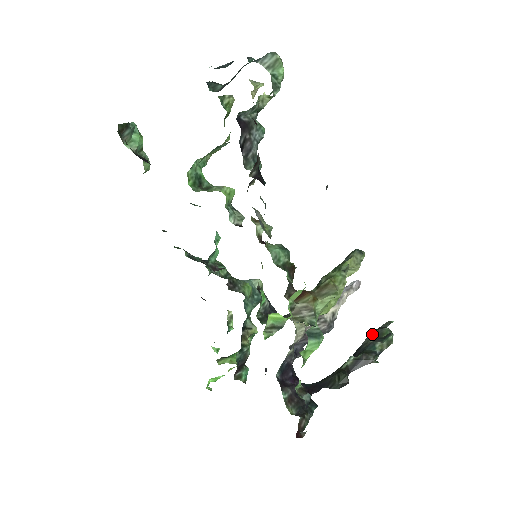
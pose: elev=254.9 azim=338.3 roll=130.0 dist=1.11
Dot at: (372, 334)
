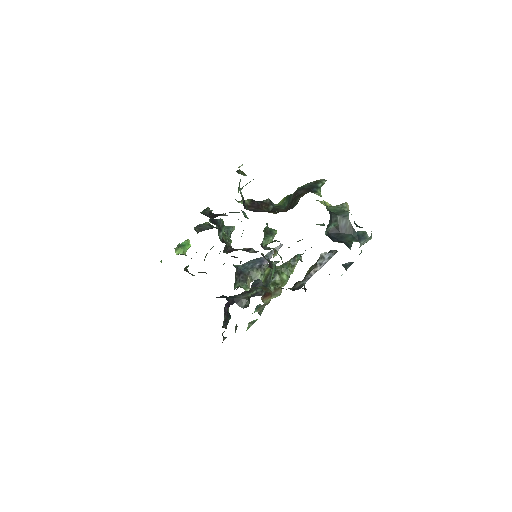
Dot at: occluded
